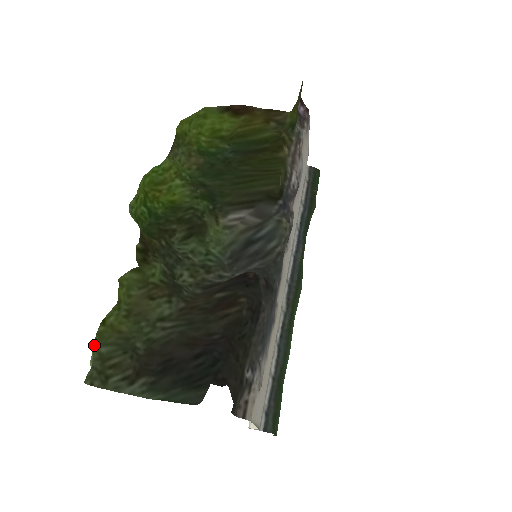
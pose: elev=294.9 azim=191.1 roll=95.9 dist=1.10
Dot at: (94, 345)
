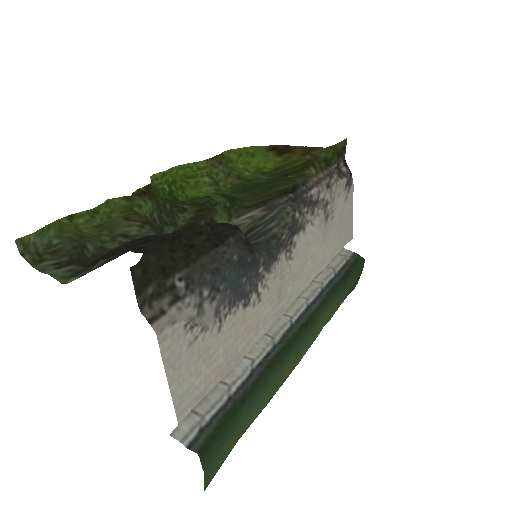
Dot at: (49, 227)
